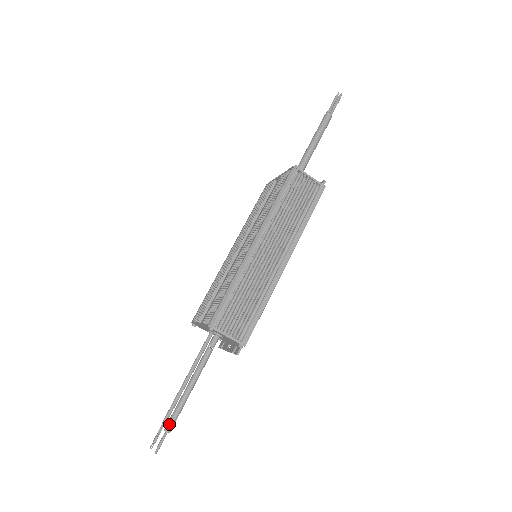
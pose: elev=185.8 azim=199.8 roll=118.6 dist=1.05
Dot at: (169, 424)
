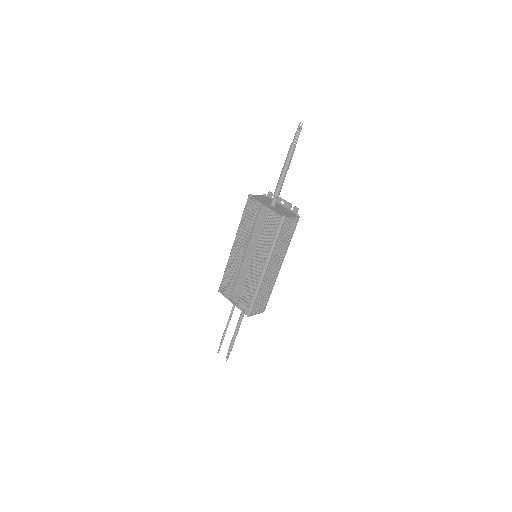
Dot at: (231, 349)
